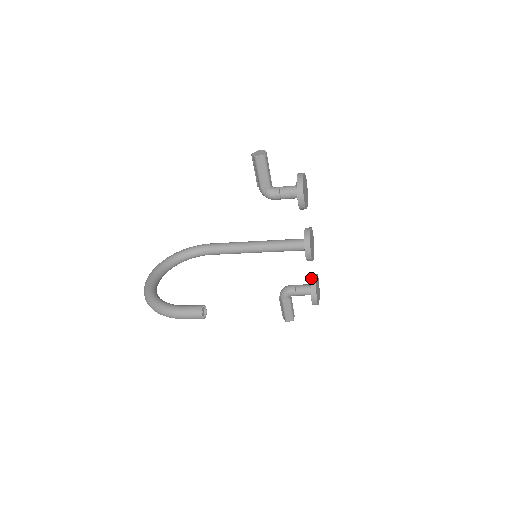
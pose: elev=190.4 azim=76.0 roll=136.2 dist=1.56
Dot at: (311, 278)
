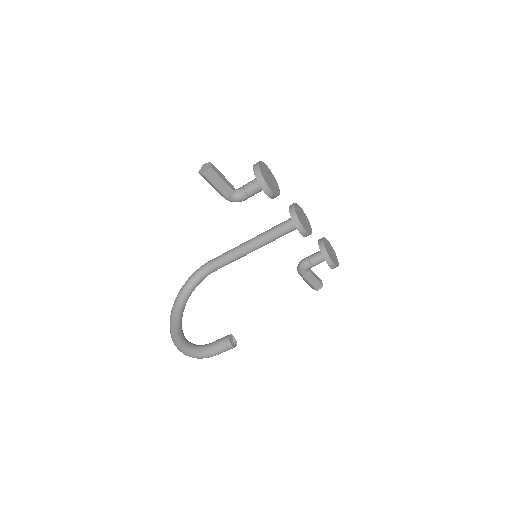
Dot at: (319, 246)
